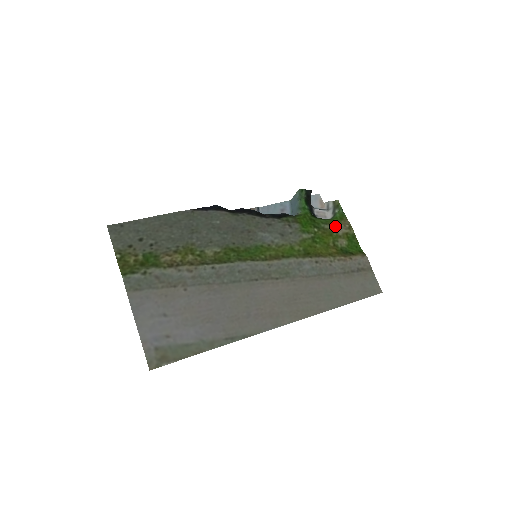
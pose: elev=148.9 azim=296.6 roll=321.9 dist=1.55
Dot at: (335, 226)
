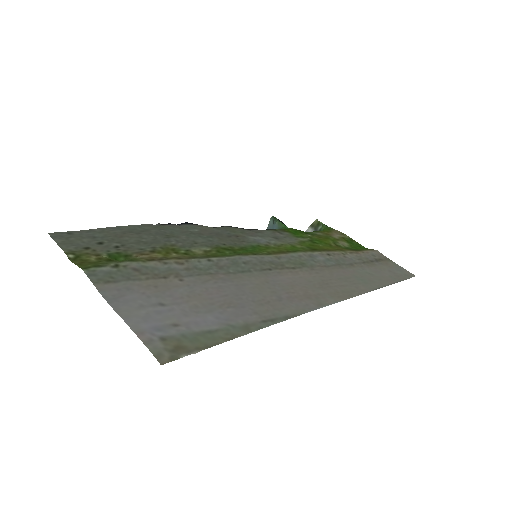
Dot at: (327, 233)
